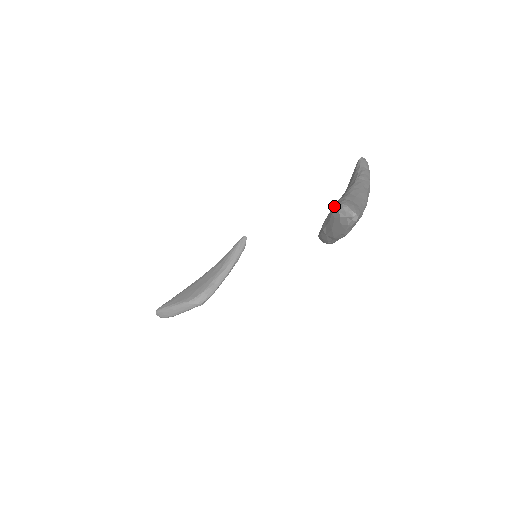
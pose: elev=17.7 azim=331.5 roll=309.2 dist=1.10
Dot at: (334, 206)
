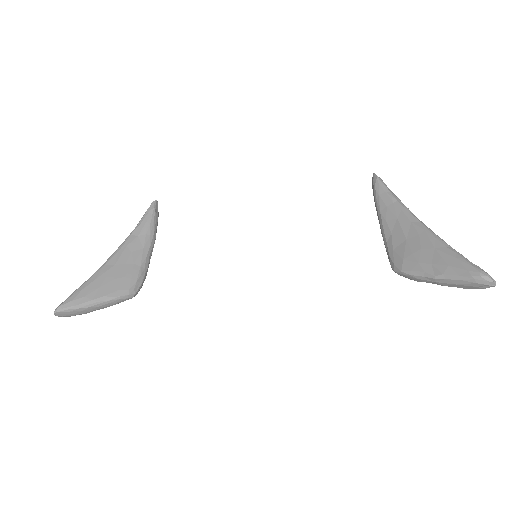
Dot at: (475, 272)
